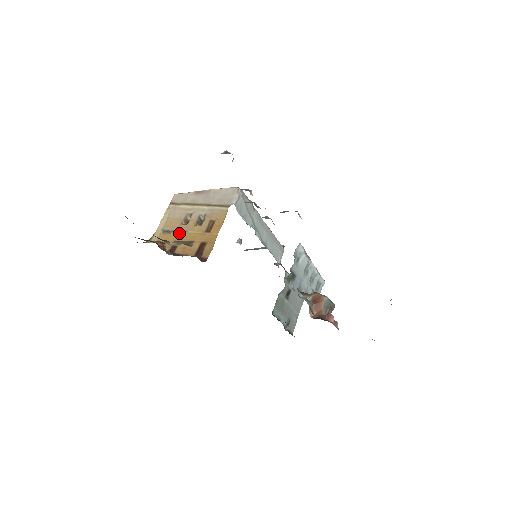
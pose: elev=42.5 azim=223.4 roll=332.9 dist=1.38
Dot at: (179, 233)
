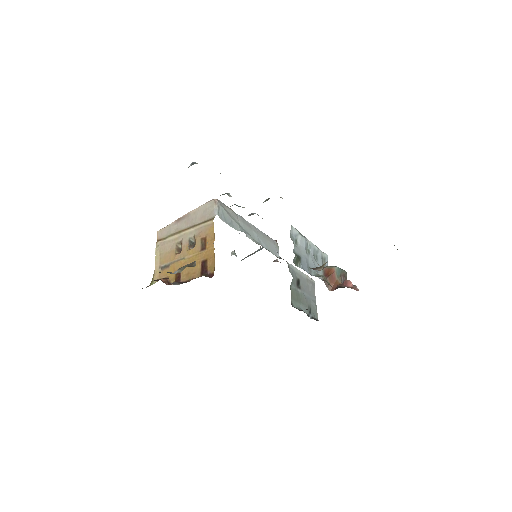
Dot at: (177, 263)
